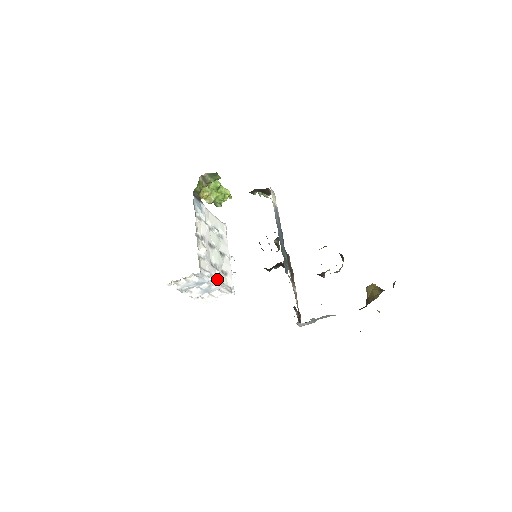
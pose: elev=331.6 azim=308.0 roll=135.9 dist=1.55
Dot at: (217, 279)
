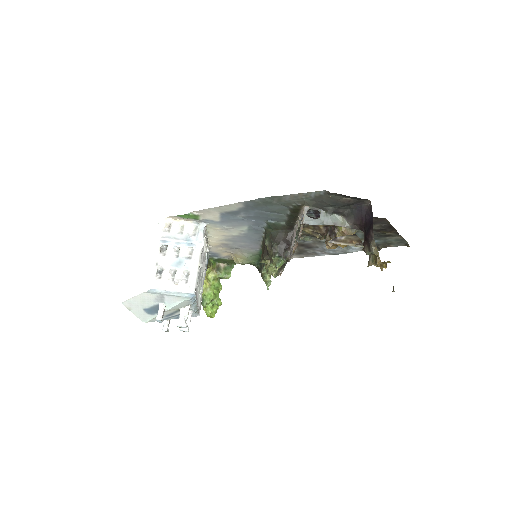
Dot at: occluded
